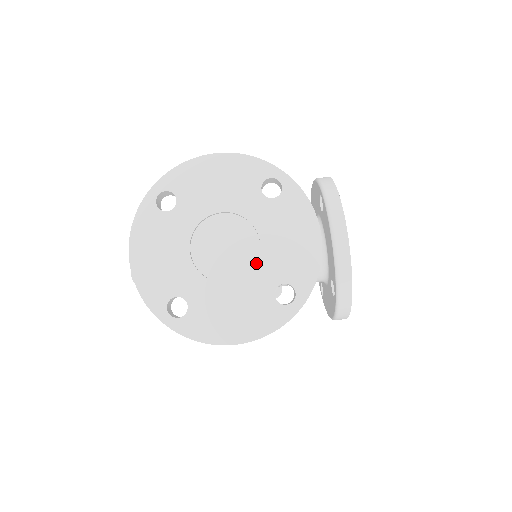
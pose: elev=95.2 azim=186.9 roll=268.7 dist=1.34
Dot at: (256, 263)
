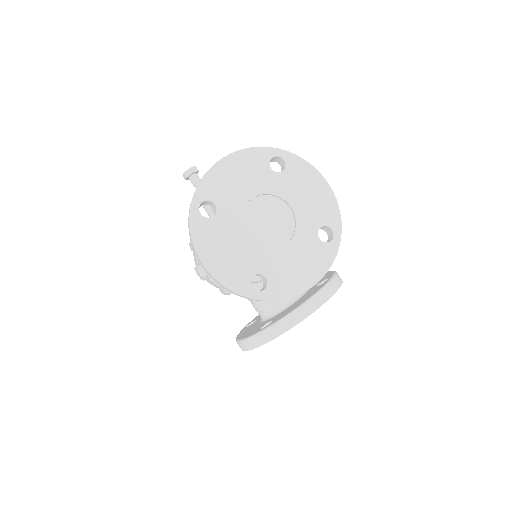
Dot at: (269, 250)
